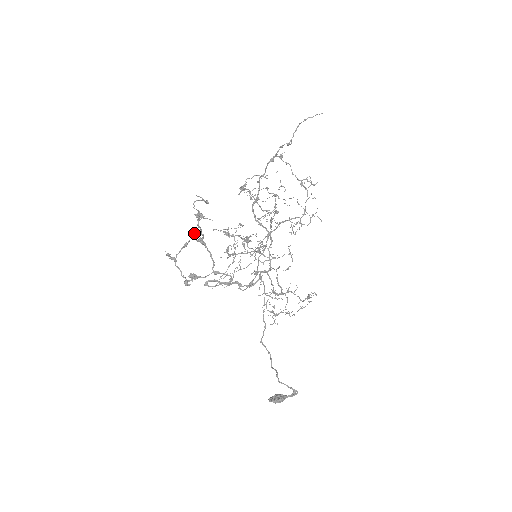
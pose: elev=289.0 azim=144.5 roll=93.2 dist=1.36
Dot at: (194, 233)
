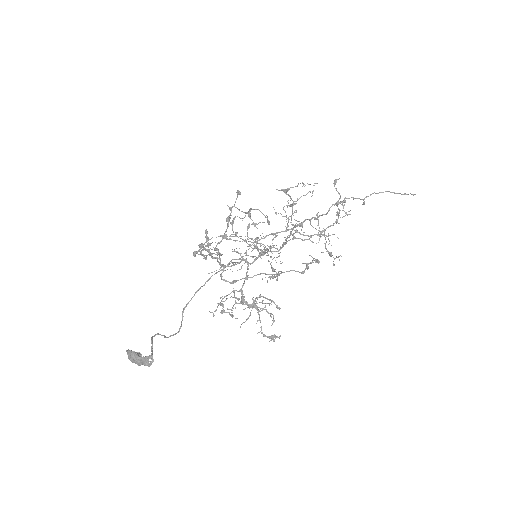
Dot at: (240, 236)
